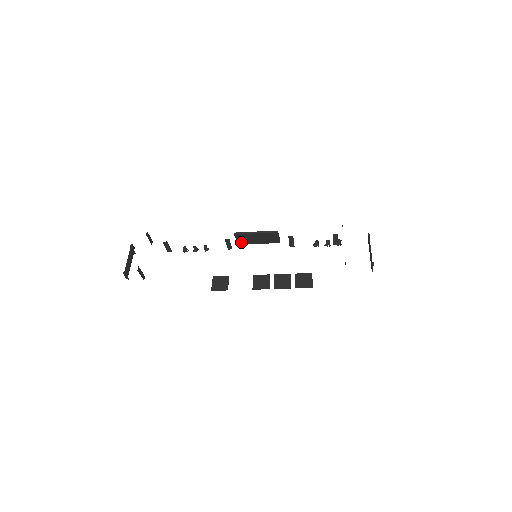
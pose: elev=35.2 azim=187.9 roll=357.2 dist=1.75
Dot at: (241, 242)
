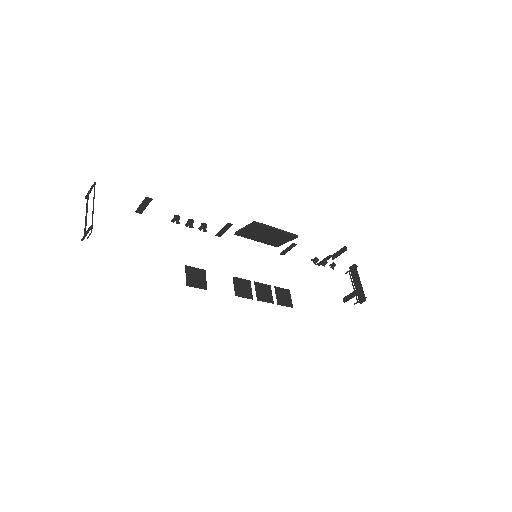
Dot at: (242, 233)
